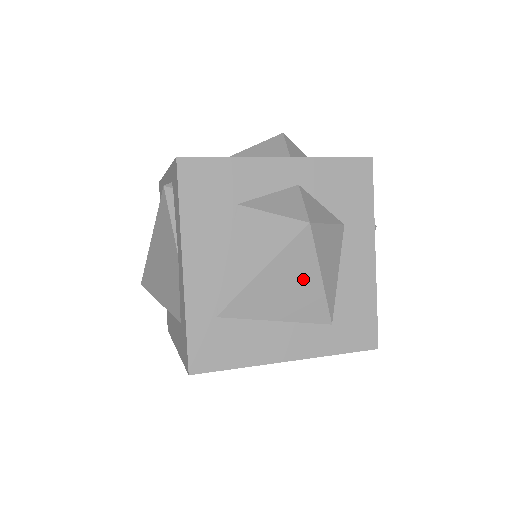
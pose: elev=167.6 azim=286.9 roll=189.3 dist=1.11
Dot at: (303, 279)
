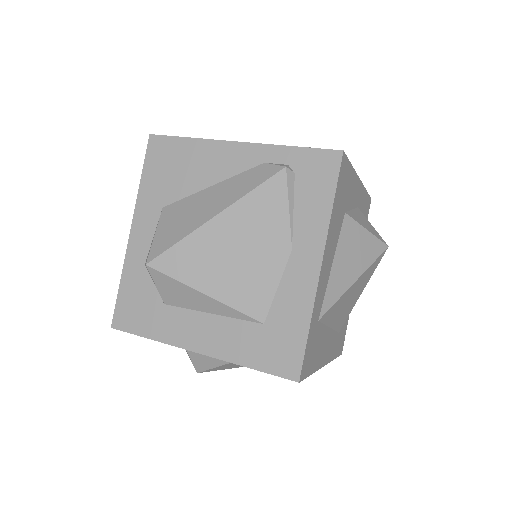
Dot at: (358, 292)
